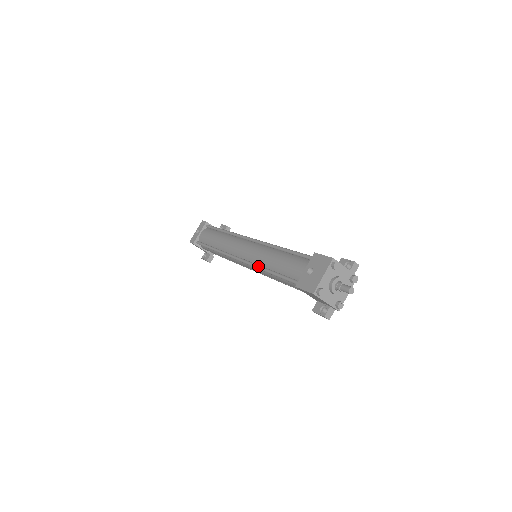
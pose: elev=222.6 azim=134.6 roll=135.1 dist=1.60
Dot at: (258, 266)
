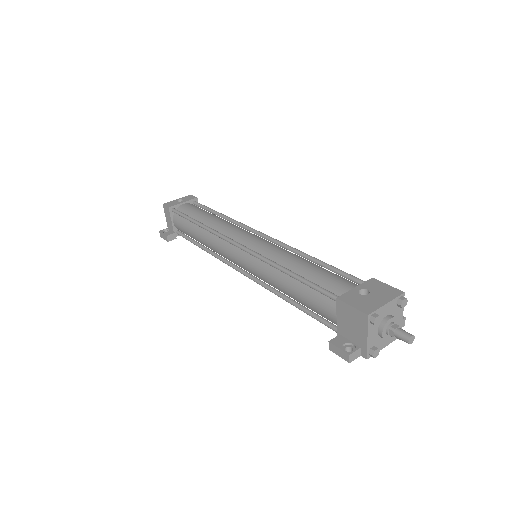
Dot at: (272, 260)
